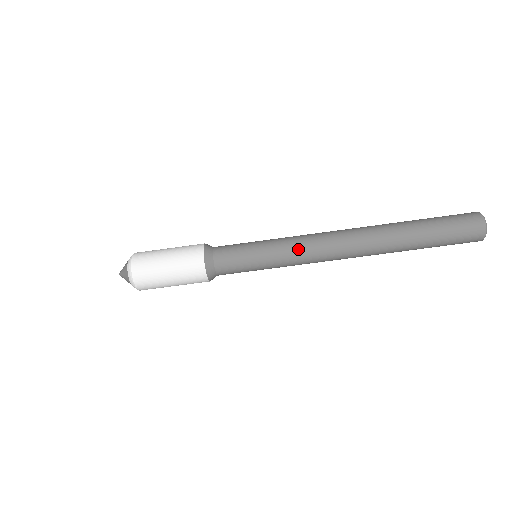
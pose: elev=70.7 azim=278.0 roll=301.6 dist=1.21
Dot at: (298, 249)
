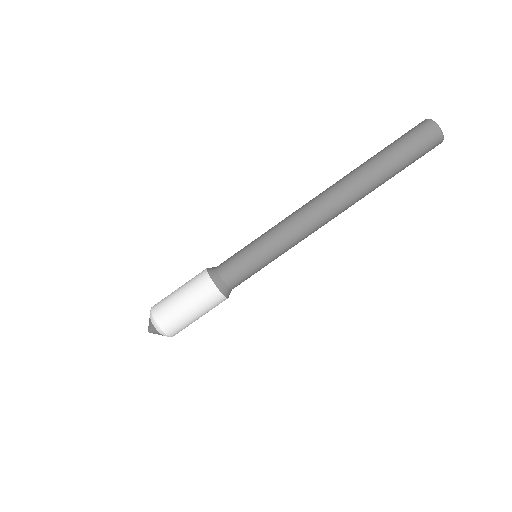
Dot at: (290, 234)
